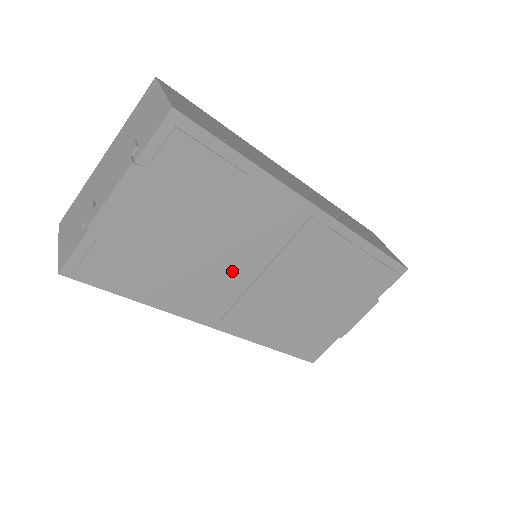
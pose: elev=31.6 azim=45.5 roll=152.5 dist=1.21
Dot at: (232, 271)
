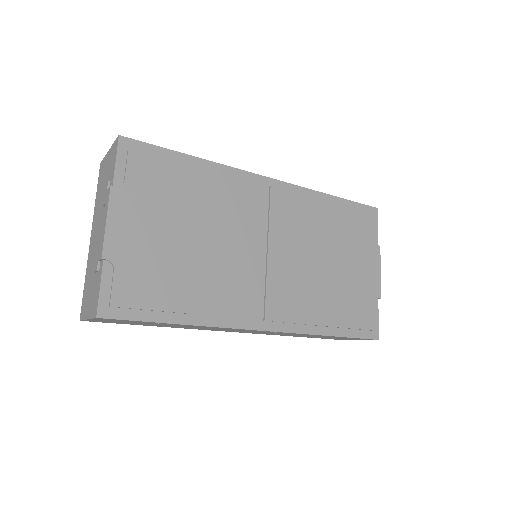
Dot at: (242, 261)
